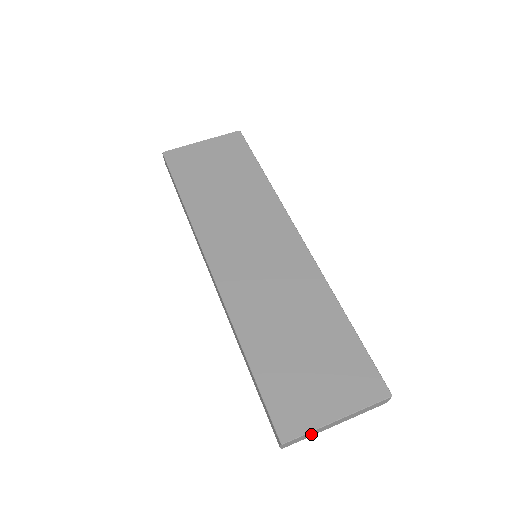
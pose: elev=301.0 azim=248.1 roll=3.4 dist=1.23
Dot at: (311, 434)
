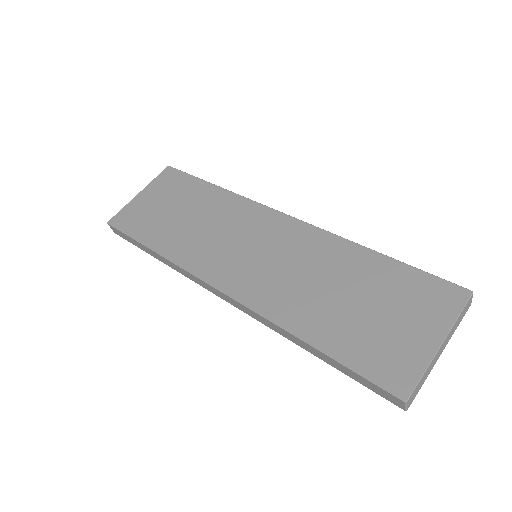
Dot at: (425, 377)
